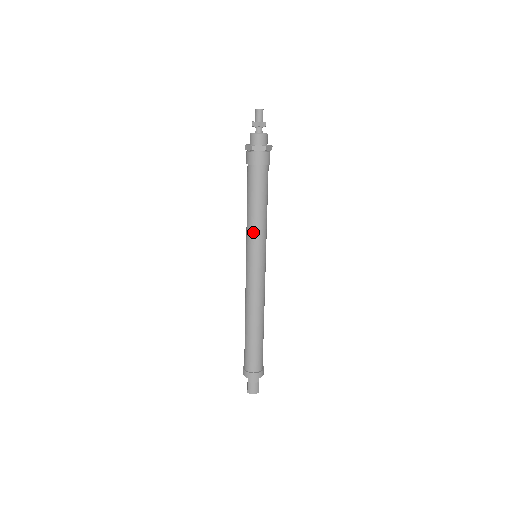
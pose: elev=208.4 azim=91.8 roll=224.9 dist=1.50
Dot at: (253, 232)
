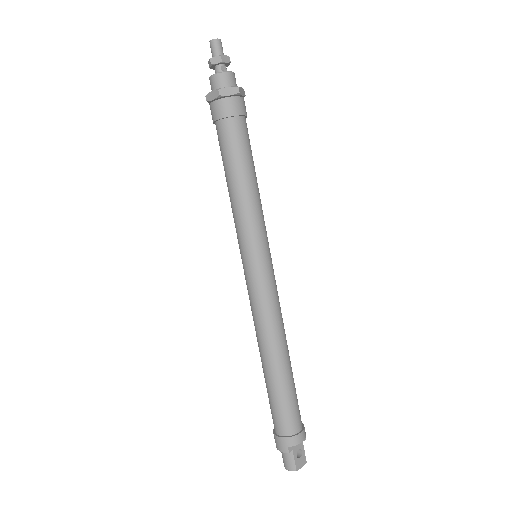
Dot at: (235, 220)
